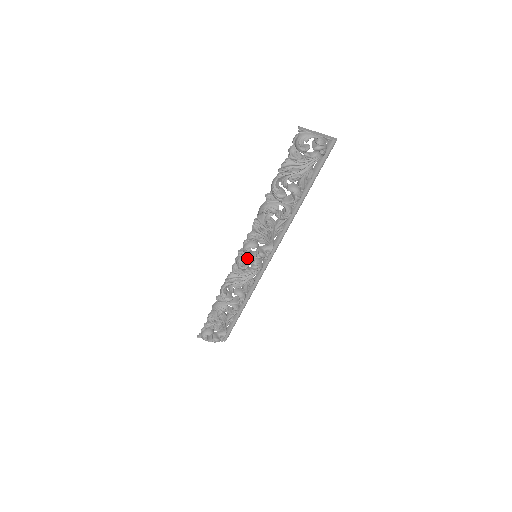
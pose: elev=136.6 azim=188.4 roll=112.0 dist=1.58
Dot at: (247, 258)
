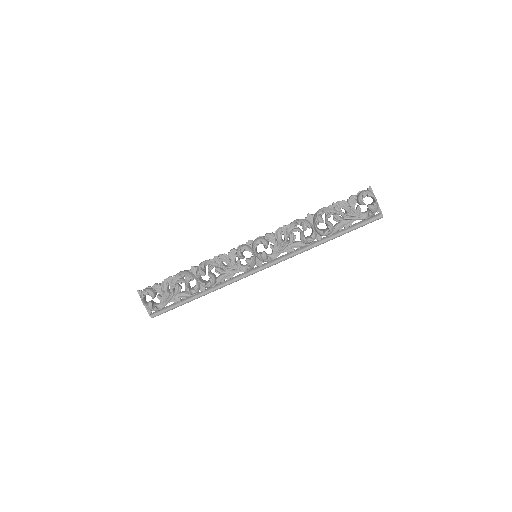
Dot at: (251, 249)
